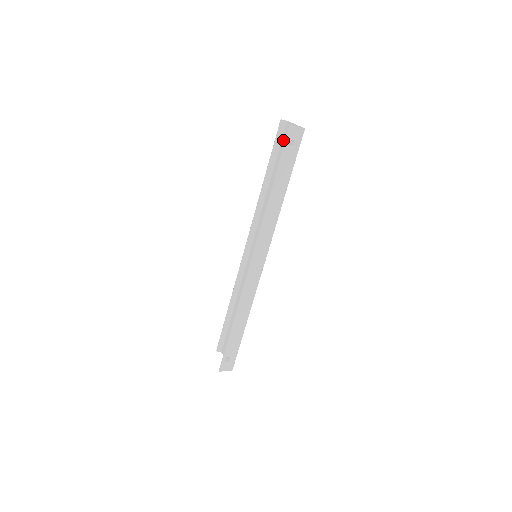
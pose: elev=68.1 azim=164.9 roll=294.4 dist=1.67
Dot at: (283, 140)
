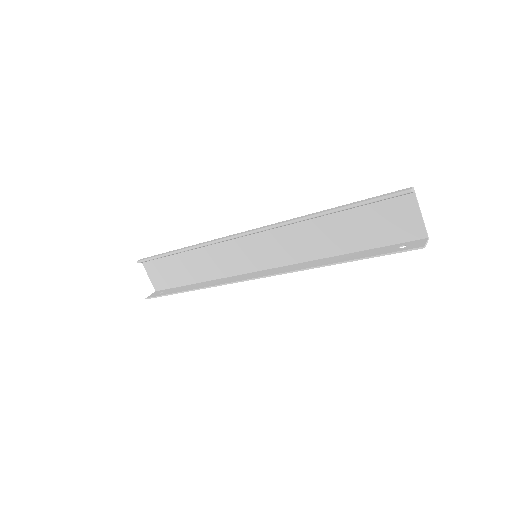
Dot at: (389, 204)
